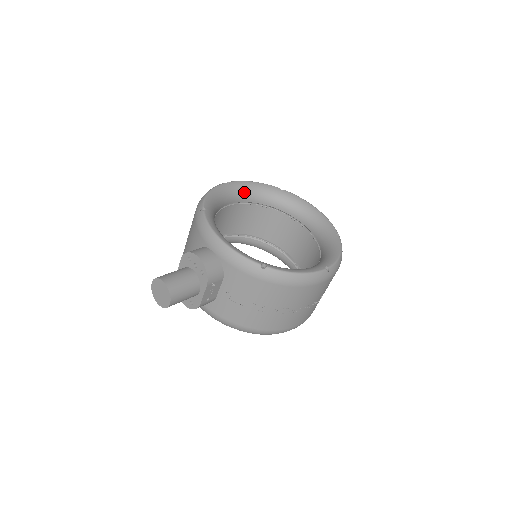
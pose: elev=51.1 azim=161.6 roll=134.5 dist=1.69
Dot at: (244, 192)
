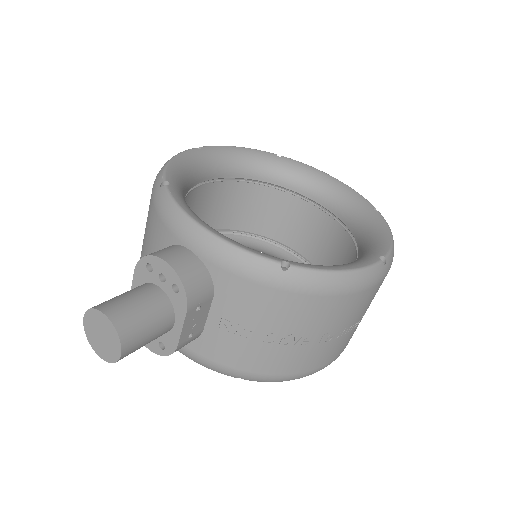
Dot at: (224, 162)
